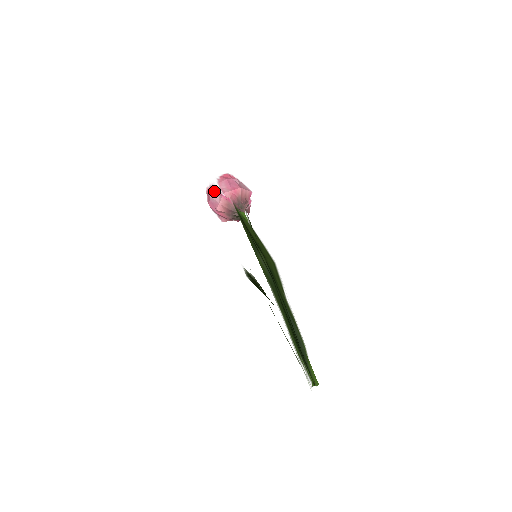
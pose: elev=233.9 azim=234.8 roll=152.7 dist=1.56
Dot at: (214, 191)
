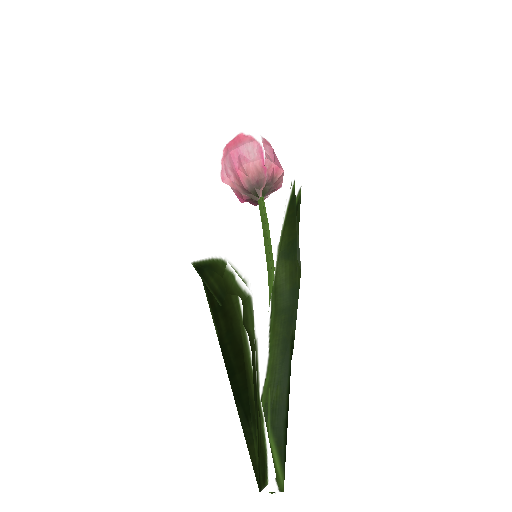
Dot at: (253, 144)
